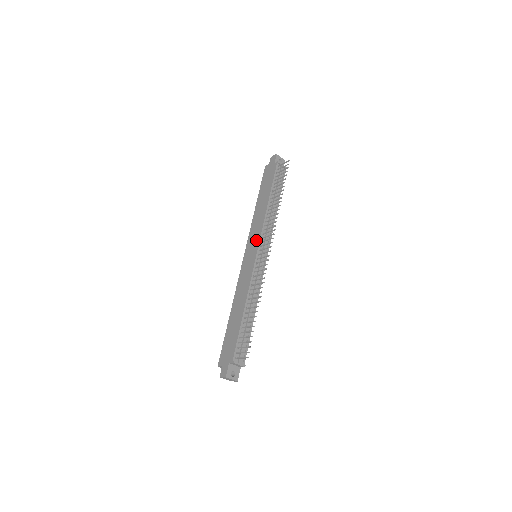
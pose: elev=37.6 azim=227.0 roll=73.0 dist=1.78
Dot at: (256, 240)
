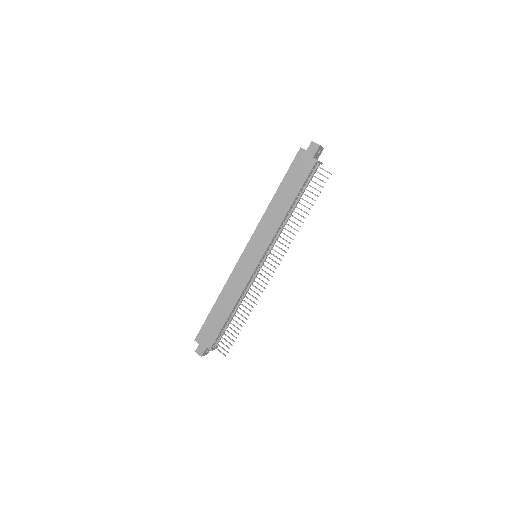
Dot at: (263, 246)
